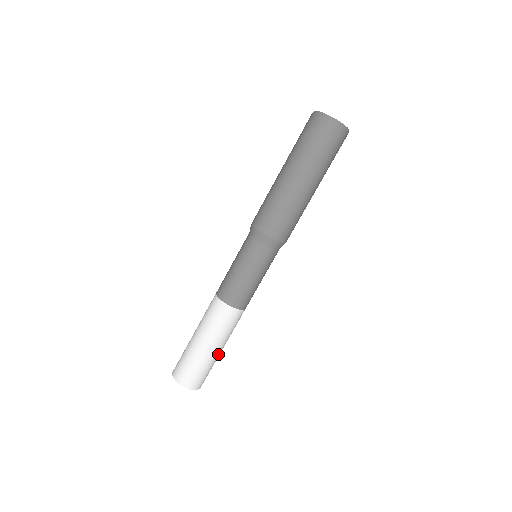
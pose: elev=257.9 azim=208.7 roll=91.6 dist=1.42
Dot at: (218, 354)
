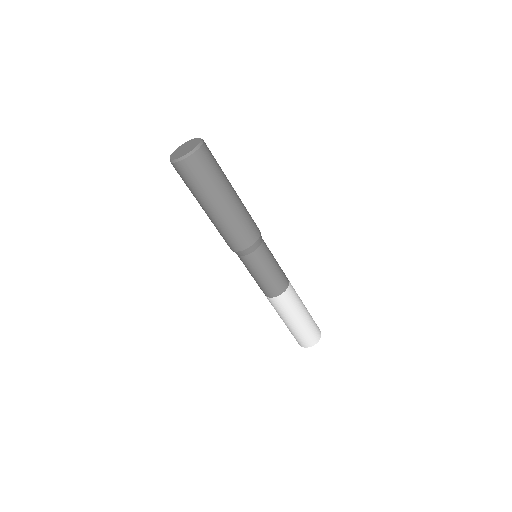
Dot at: occluded
